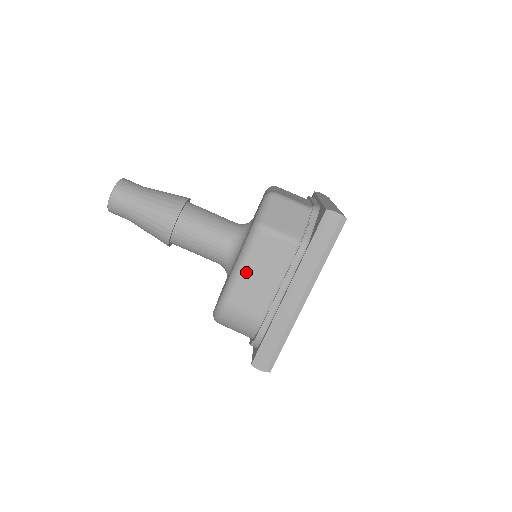
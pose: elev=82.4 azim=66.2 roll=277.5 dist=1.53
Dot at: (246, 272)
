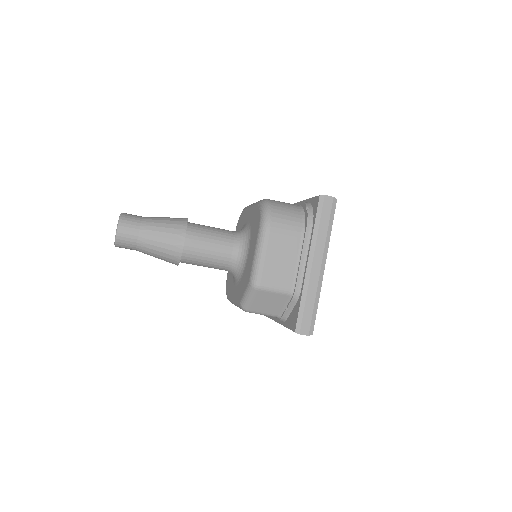
Dot at: occluded
